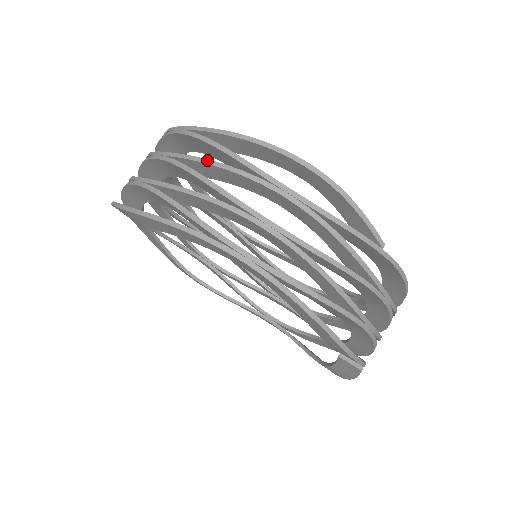
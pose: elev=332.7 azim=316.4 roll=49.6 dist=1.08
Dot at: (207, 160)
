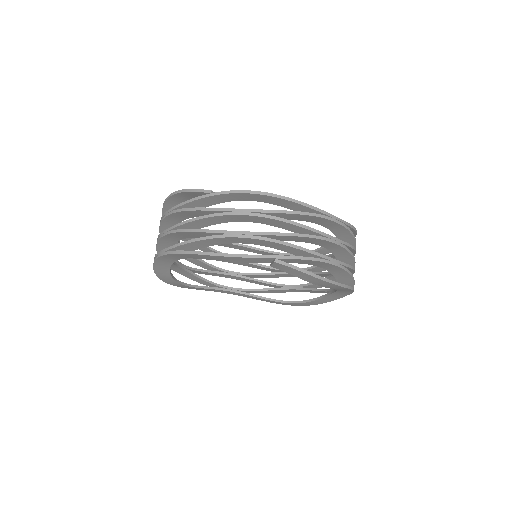
Dot at: occluded
